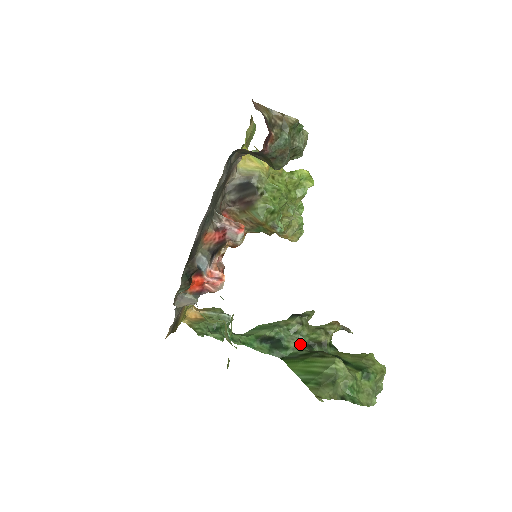
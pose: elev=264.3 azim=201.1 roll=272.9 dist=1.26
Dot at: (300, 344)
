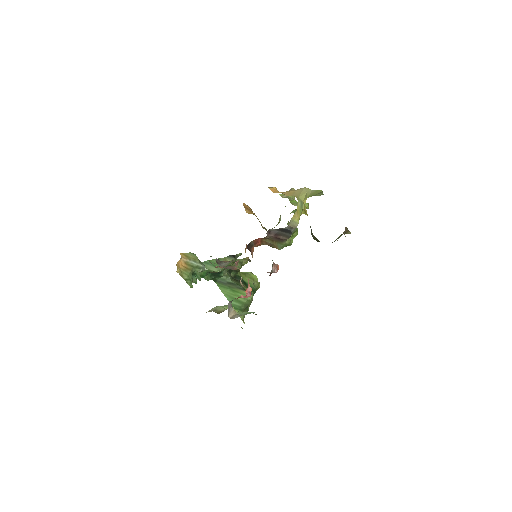
Dot at: (227, 272)
